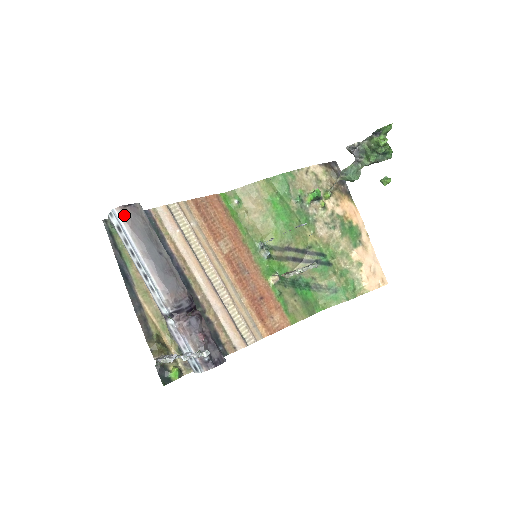
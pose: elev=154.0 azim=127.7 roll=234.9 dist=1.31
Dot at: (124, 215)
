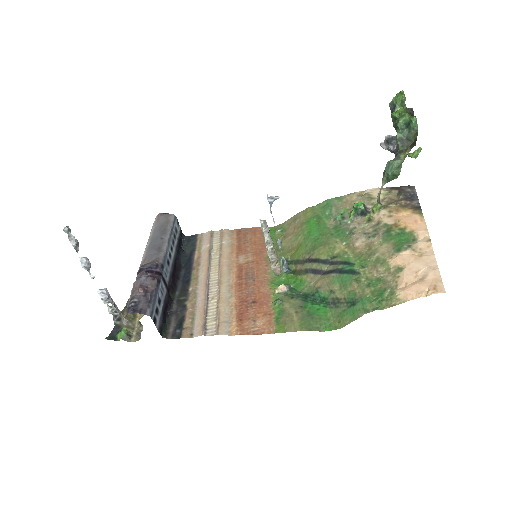
Dot at: (157, 219)
